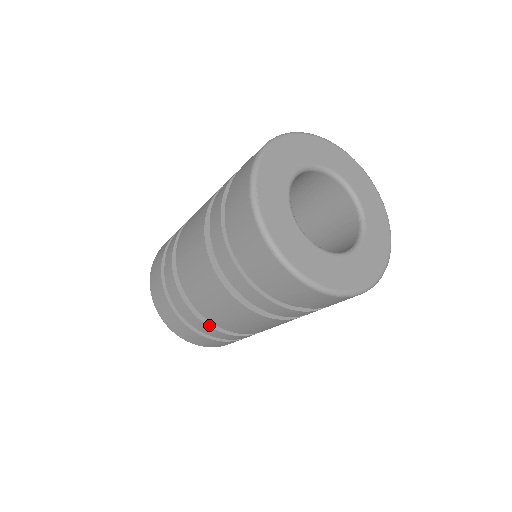
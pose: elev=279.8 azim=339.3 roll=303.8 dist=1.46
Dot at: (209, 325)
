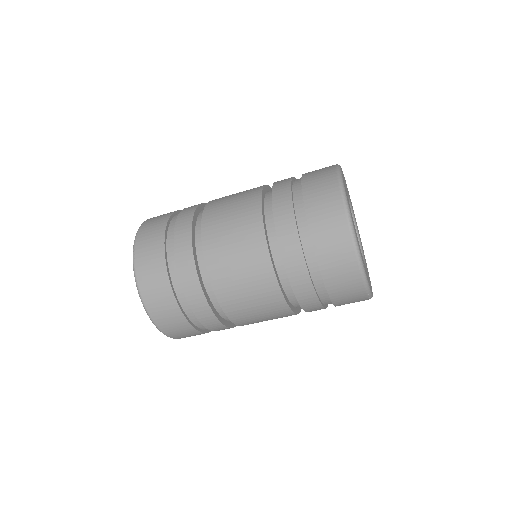
Dot at: (197, 271)
